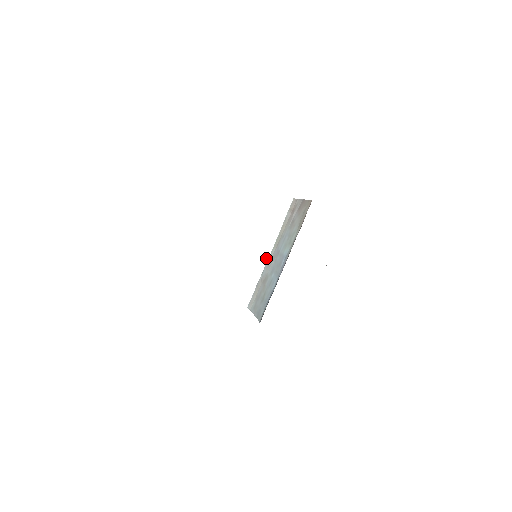
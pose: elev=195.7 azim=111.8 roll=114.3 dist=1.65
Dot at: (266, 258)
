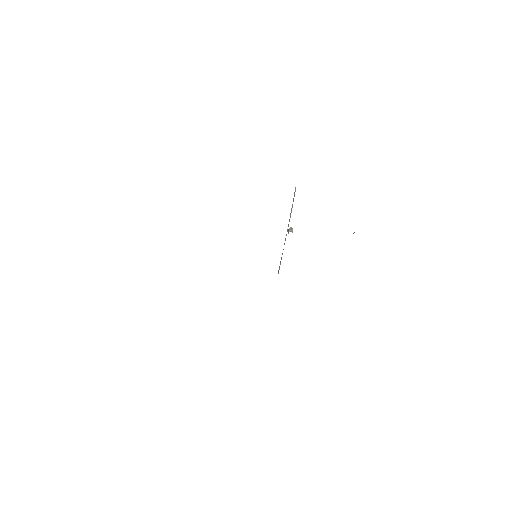
Dot at: (288, 231)
